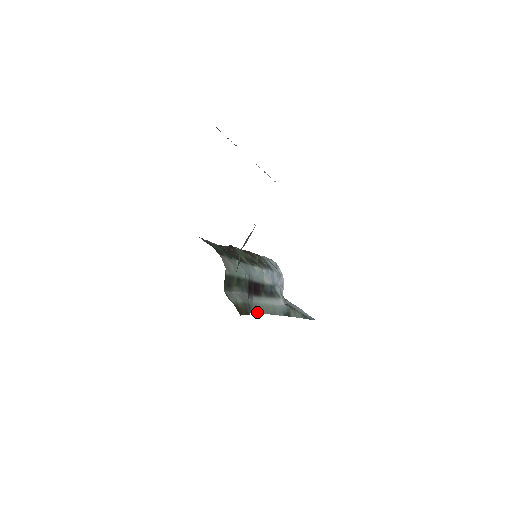
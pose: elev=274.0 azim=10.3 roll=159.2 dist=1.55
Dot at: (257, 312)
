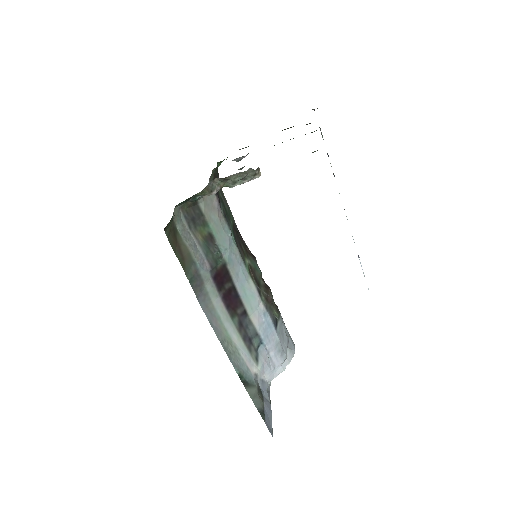
Dot at: (209, 319)
